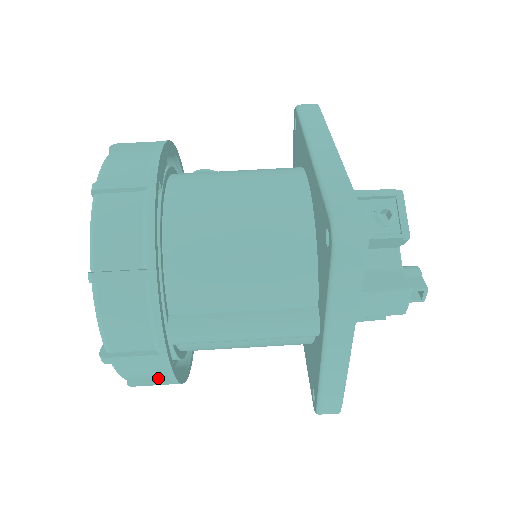
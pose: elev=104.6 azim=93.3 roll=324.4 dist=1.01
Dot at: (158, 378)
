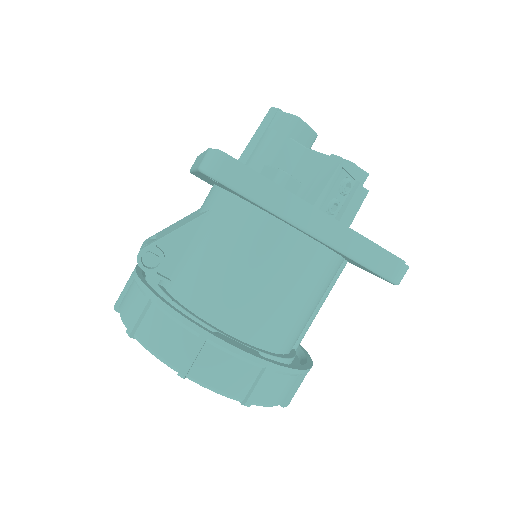
Dot at: occluded
